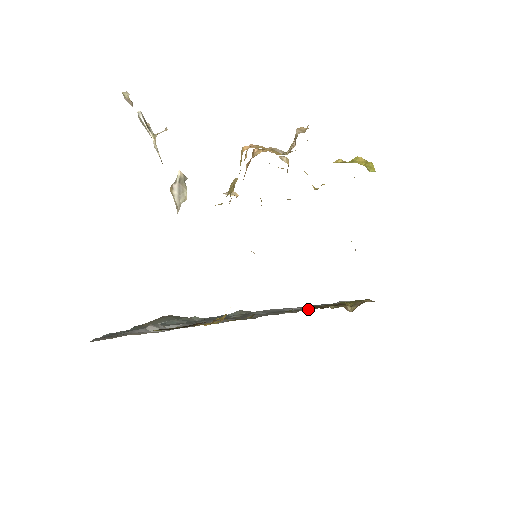
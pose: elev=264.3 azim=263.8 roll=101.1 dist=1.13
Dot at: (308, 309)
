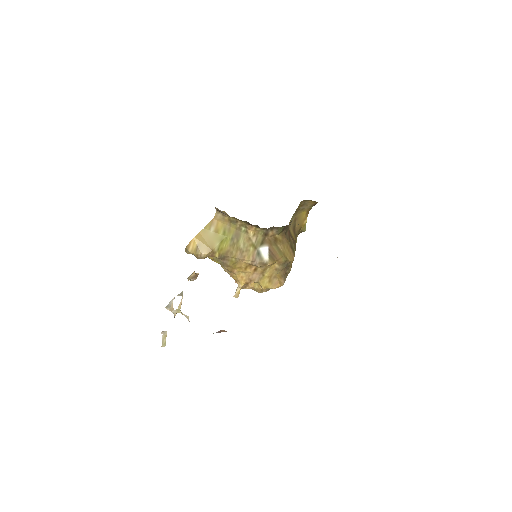
Dot at: occluded
